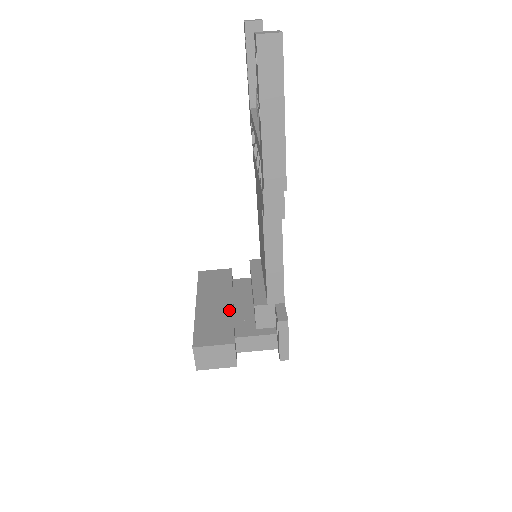
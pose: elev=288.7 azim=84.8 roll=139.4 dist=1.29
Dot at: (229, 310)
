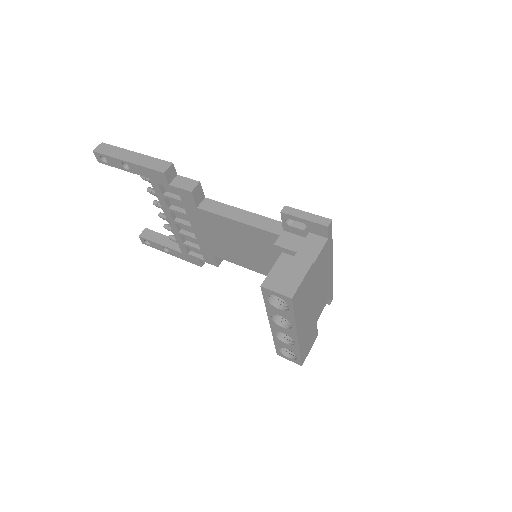
Dot at: occluded
